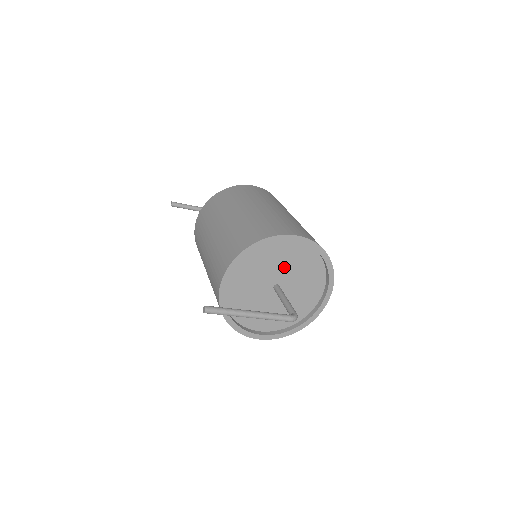
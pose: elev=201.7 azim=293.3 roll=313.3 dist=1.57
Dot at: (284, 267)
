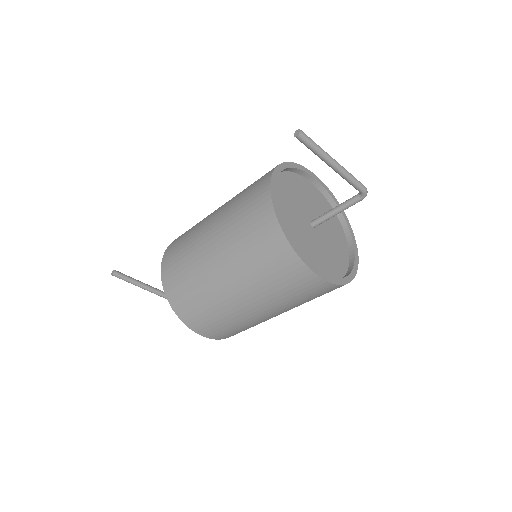
Dot at: (311, 206)
